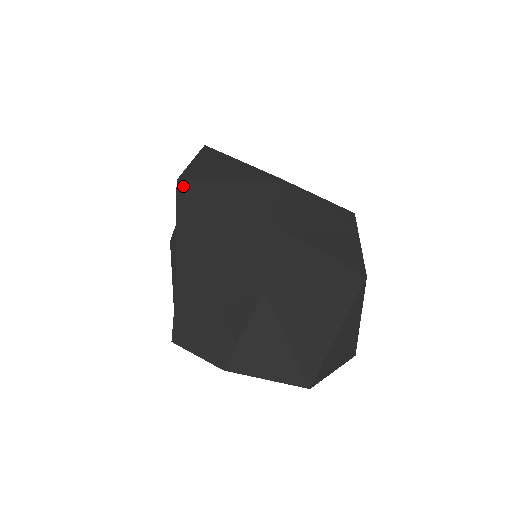
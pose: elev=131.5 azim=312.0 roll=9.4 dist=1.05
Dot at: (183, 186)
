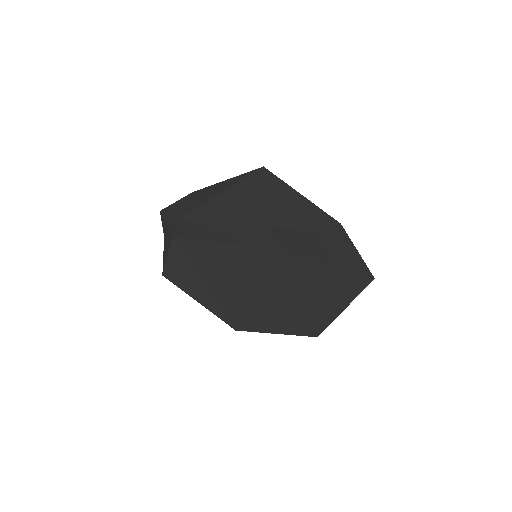
Dot at: (268, 171)
